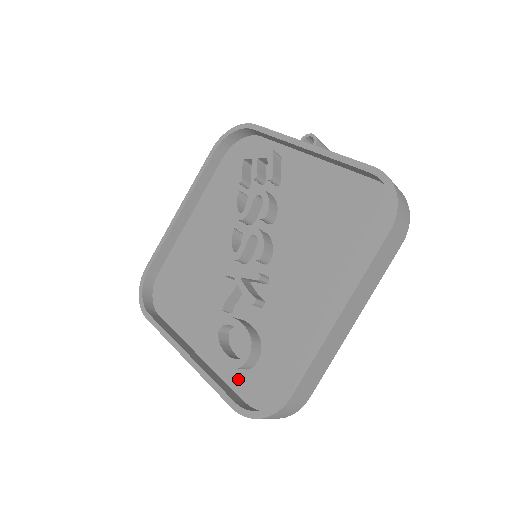
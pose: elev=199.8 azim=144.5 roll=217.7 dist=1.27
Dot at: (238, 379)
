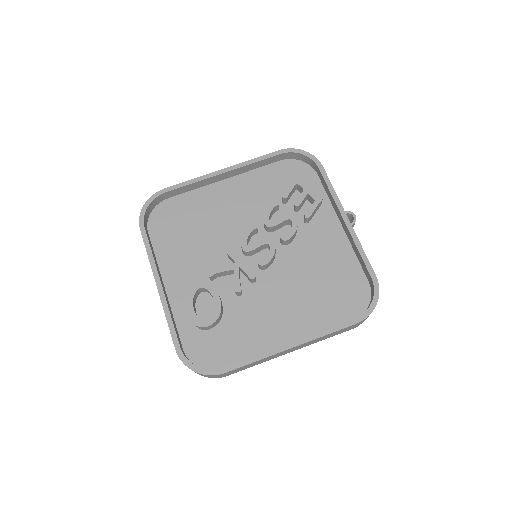
Dot at: (187, 329)
